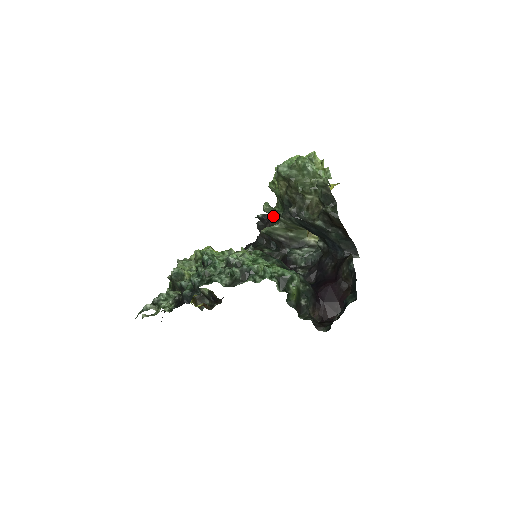
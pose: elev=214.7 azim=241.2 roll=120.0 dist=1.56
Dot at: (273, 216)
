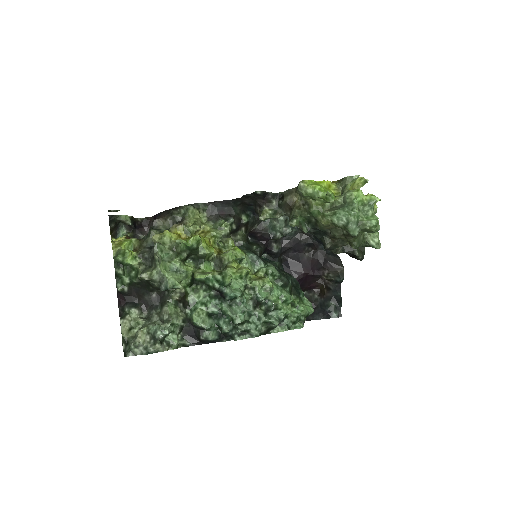
Dot at: occluded
